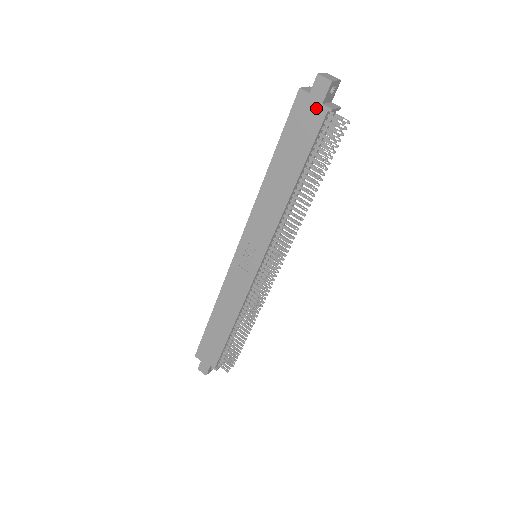
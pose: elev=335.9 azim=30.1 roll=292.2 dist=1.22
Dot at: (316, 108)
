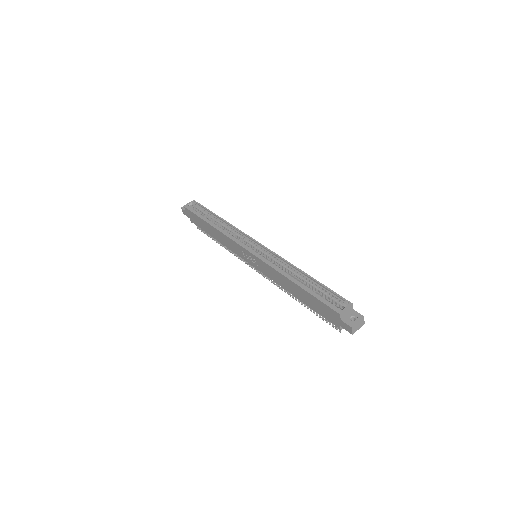
Dot at: (336, 322)
